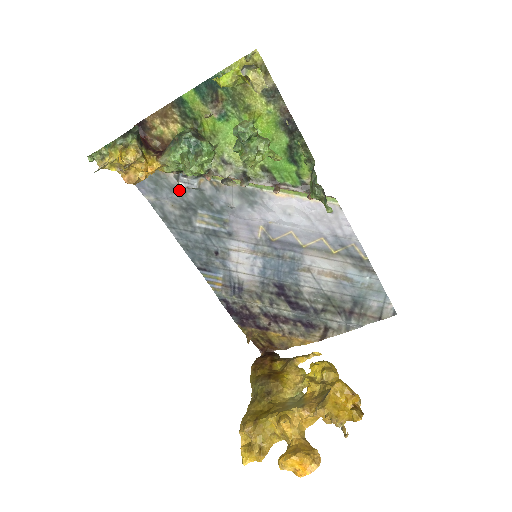
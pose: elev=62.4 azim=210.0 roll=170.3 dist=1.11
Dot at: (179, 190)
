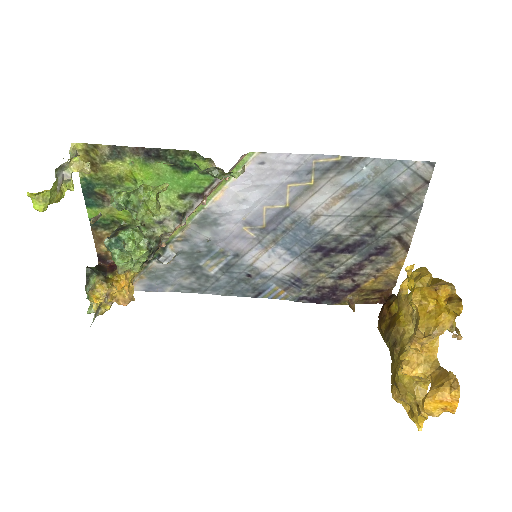
Dot at: (172, 267)
